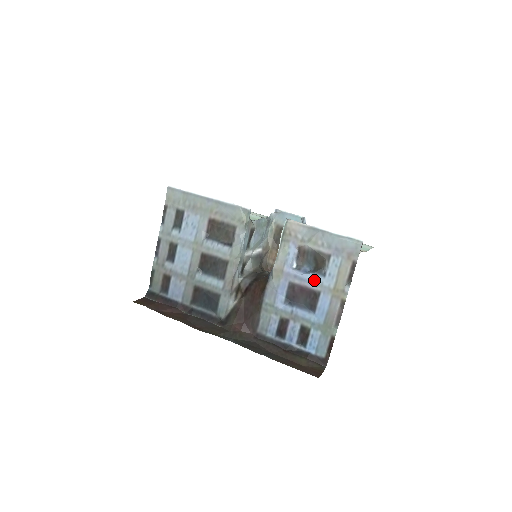
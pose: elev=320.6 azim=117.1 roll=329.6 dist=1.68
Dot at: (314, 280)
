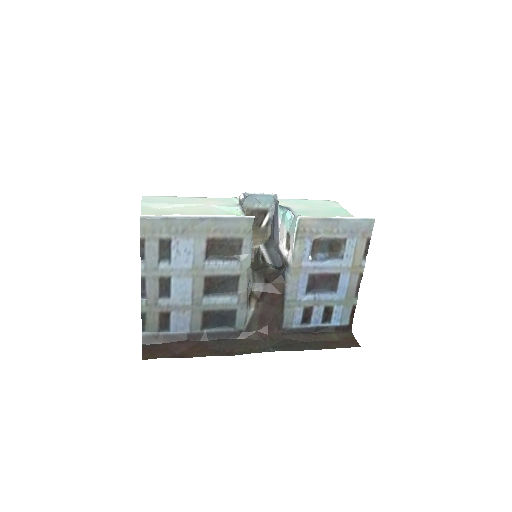
Dot at: (333, 265)
